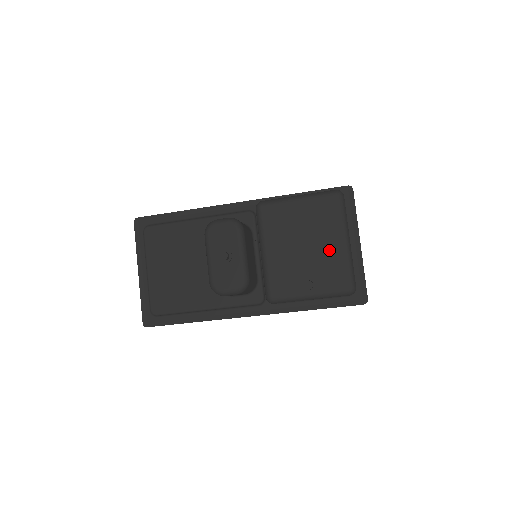
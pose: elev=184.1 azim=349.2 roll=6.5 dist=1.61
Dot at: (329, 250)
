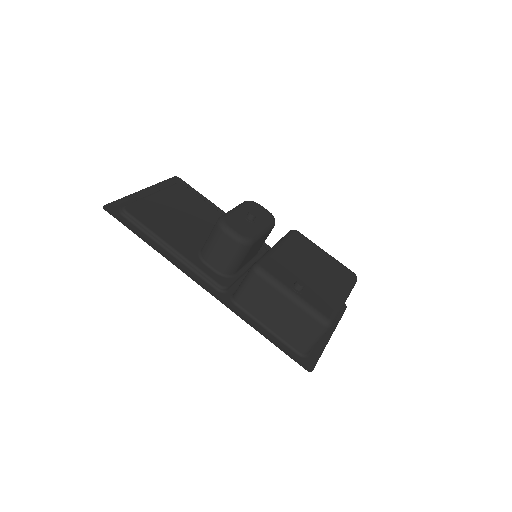
Dot at: (329, 288)
